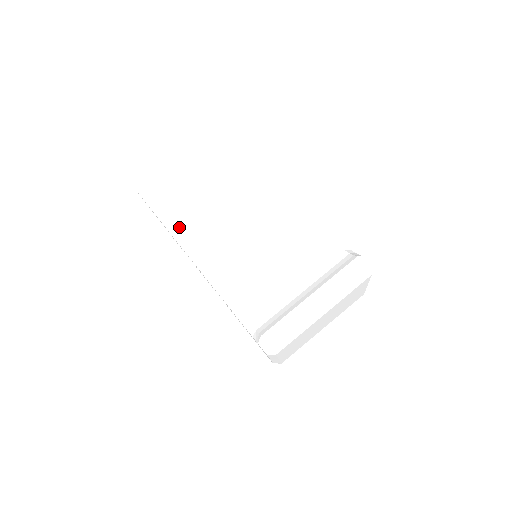
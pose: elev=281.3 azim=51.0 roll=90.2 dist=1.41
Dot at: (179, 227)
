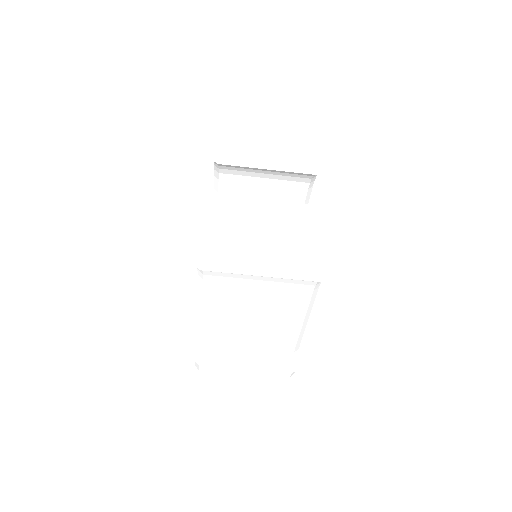
Dot at: (207, 287)
